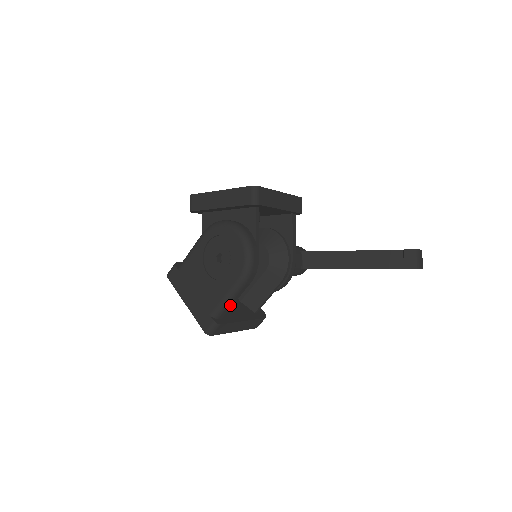
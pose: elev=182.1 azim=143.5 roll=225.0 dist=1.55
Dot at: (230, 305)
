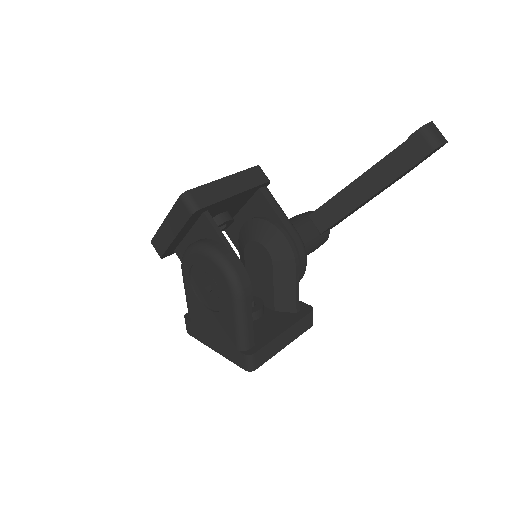
Dot at: (249, 328)
